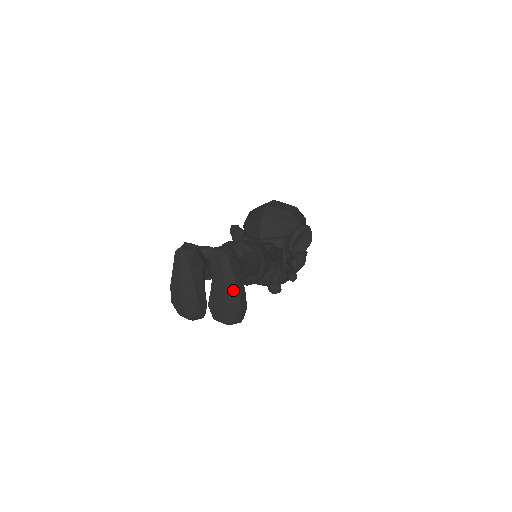
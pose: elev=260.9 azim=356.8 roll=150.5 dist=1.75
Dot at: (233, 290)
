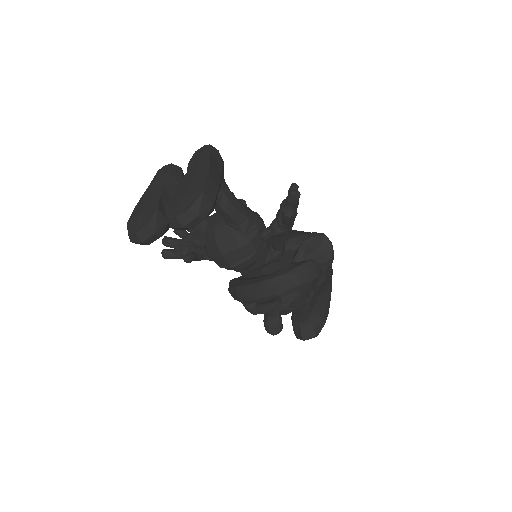
Dot at: (203, 174)
